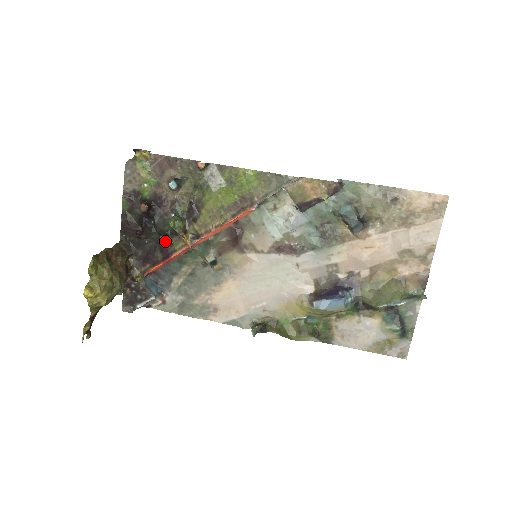
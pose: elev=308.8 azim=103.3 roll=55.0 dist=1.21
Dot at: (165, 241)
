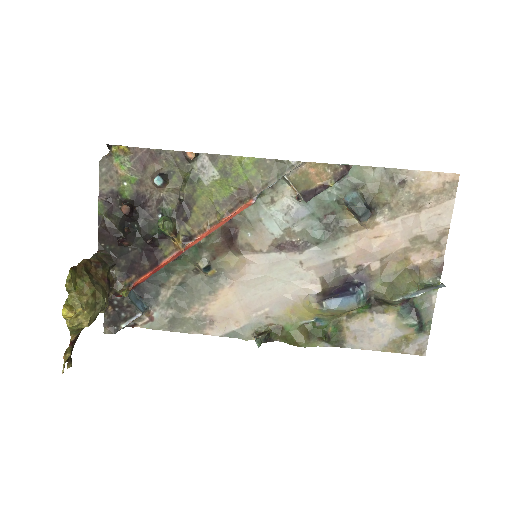
Dot at: (152, 246)
